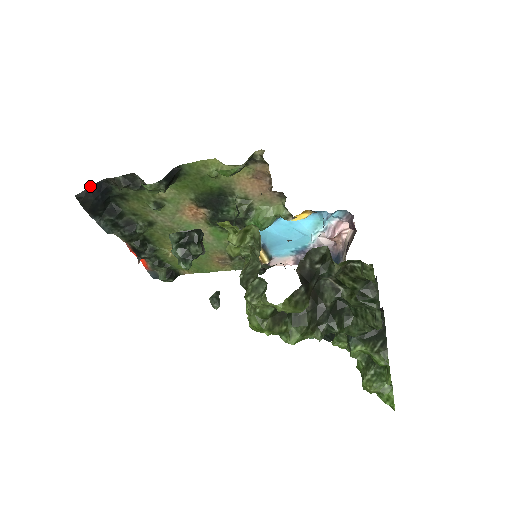
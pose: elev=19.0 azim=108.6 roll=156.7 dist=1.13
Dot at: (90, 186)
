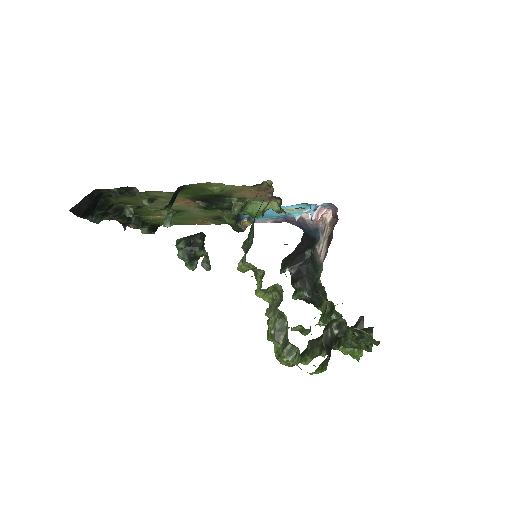
Dot at: occluded
